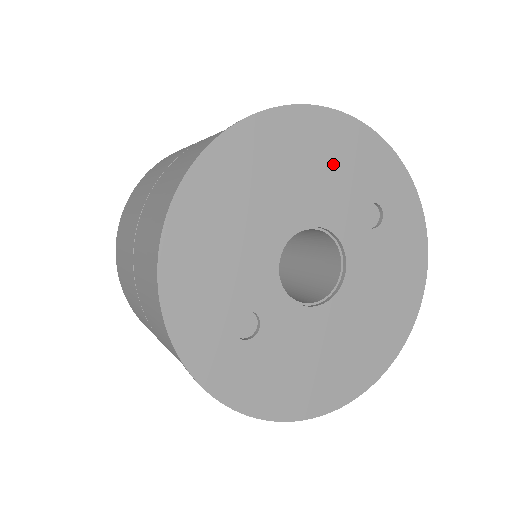
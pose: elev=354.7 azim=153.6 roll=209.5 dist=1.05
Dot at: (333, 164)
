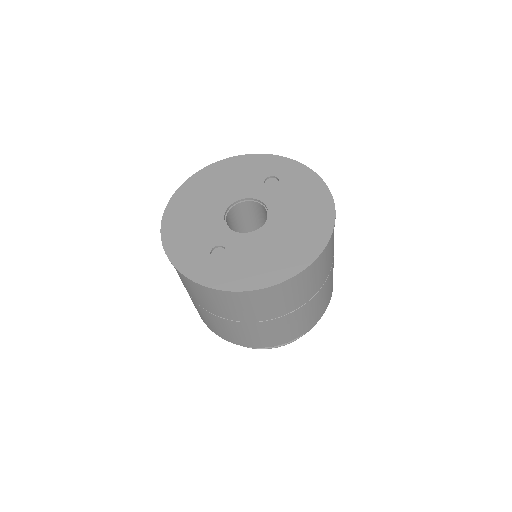
Dot at: (236, 175)
